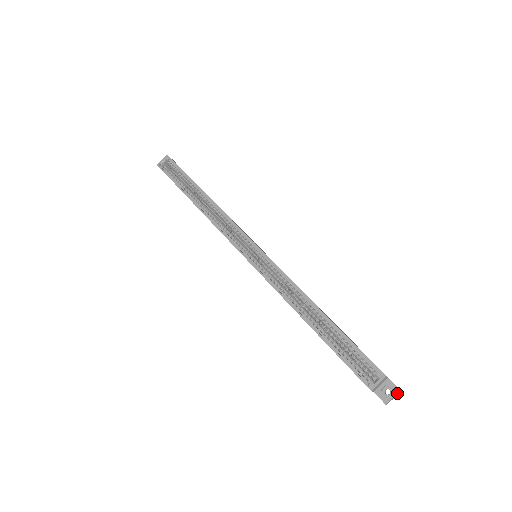
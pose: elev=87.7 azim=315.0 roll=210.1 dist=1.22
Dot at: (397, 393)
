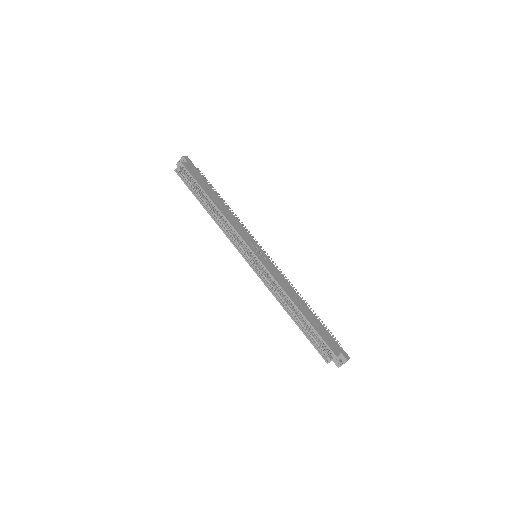
Dot at: occluded
